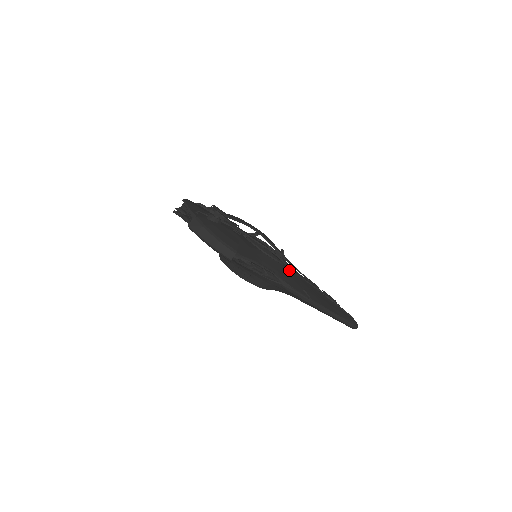
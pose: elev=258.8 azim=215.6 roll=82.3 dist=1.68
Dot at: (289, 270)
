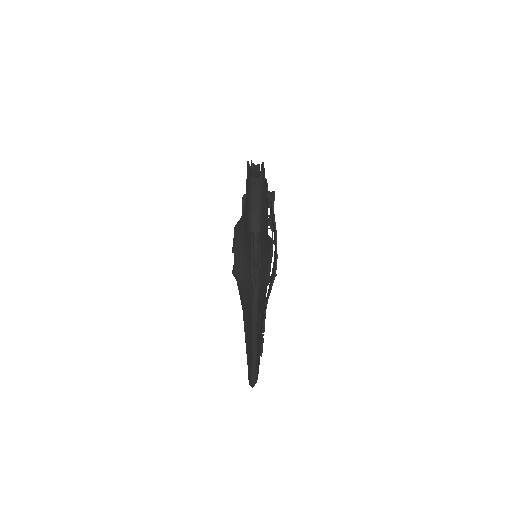
Dot at: occluded
